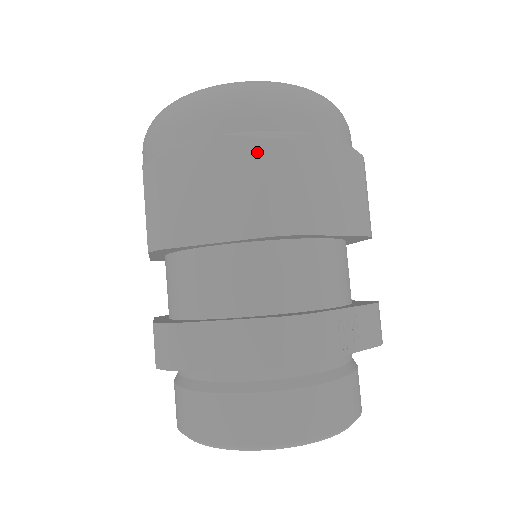
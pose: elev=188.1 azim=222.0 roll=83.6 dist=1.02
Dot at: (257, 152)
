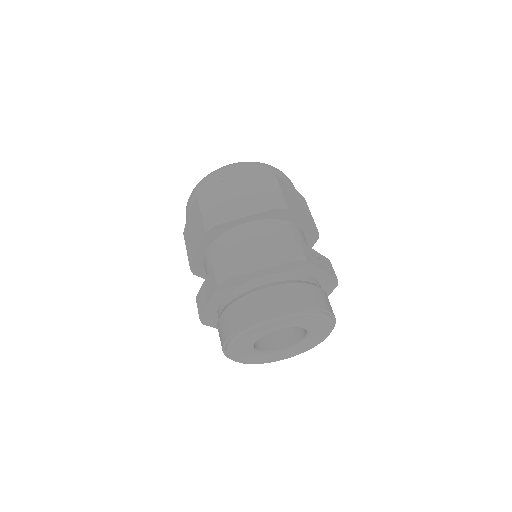
Dot at: (261, 179)
